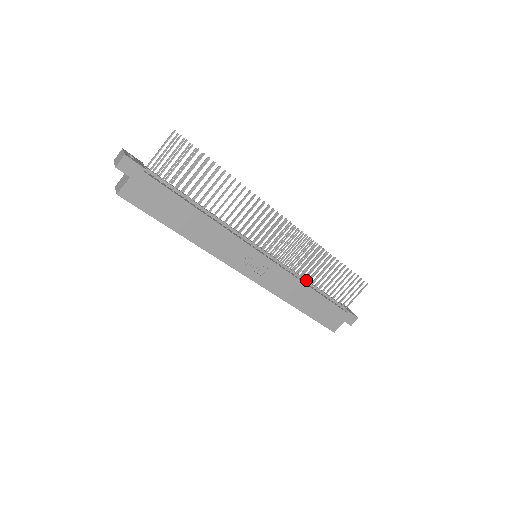
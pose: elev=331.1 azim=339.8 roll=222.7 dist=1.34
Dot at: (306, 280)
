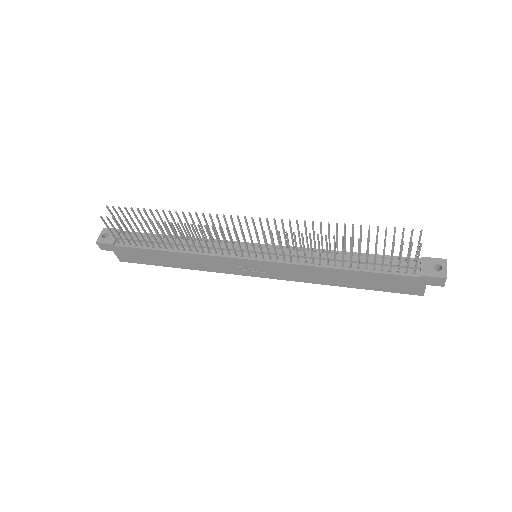
Dot at: (331, 259)
